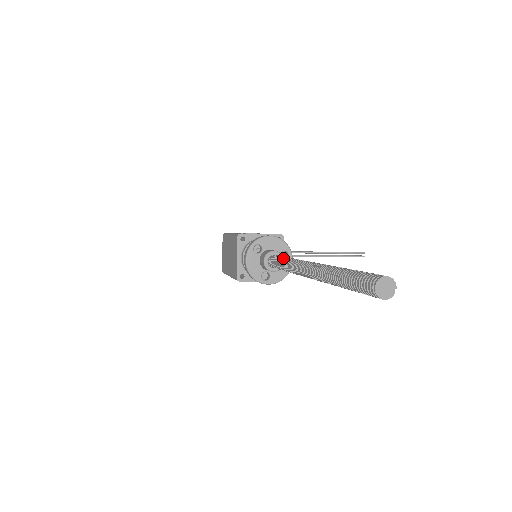
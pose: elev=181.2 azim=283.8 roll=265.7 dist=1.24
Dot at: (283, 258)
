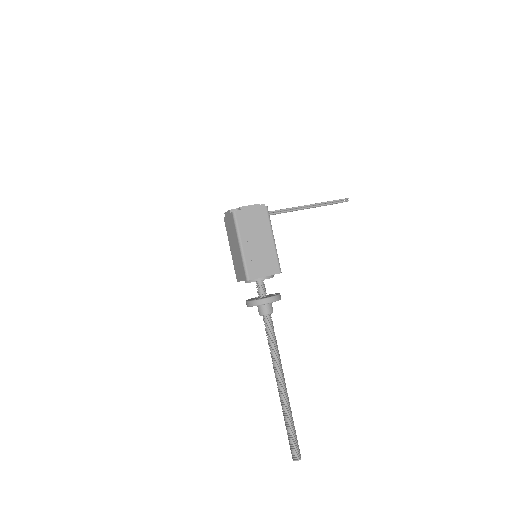
Dot at: (271, 344)
